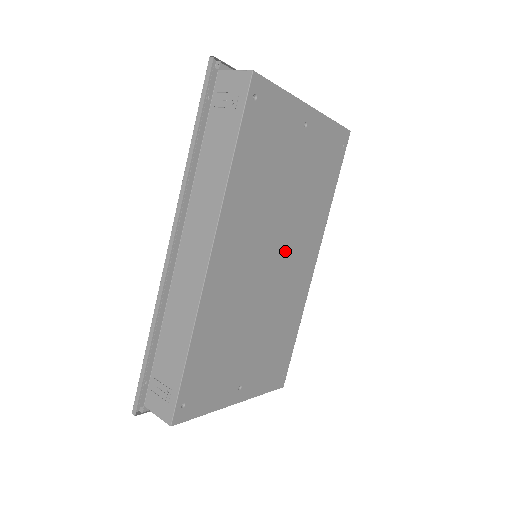
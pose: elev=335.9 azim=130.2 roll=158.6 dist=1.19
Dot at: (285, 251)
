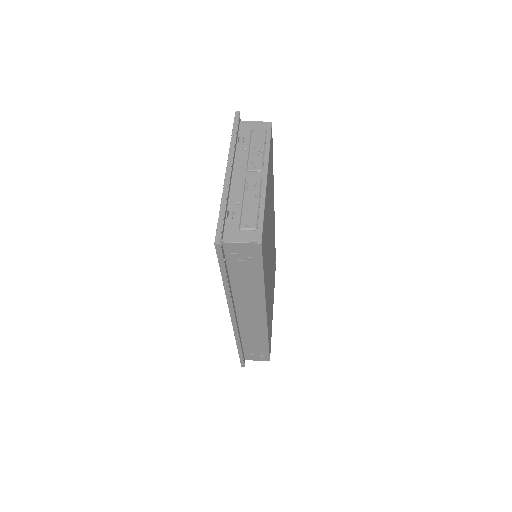
Dot at: (271, 240)
